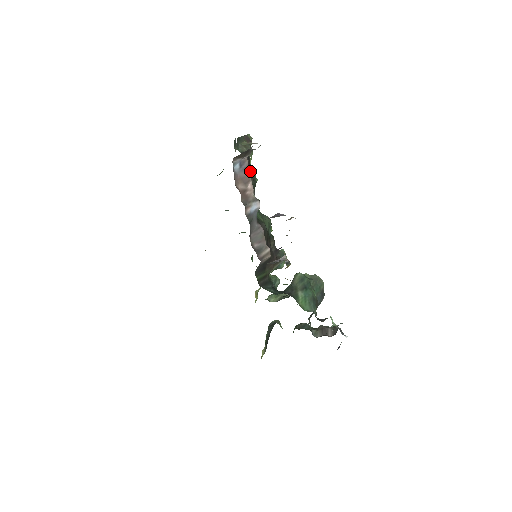
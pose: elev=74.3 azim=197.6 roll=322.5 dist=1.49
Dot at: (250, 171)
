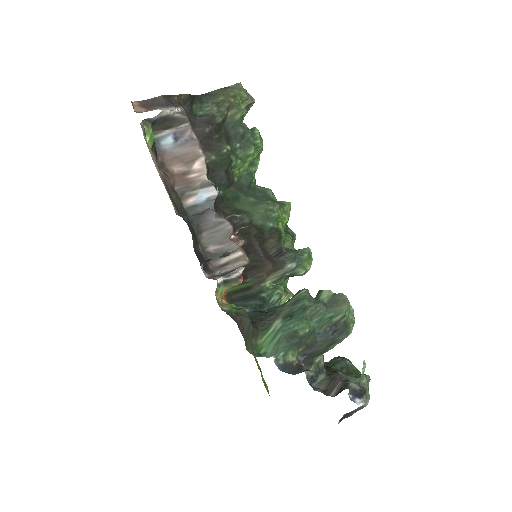
Dot at: (216, 141)
